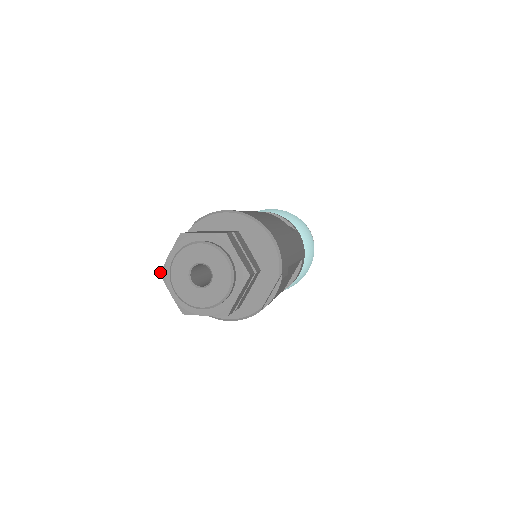
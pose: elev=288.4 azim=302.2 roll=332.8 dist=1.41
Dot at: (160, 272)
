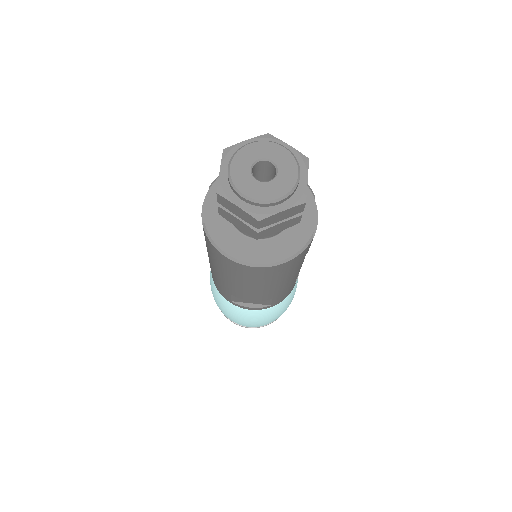
Dot at: occluded
